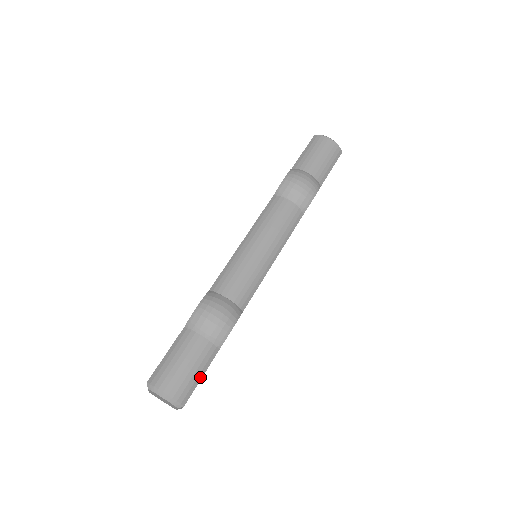
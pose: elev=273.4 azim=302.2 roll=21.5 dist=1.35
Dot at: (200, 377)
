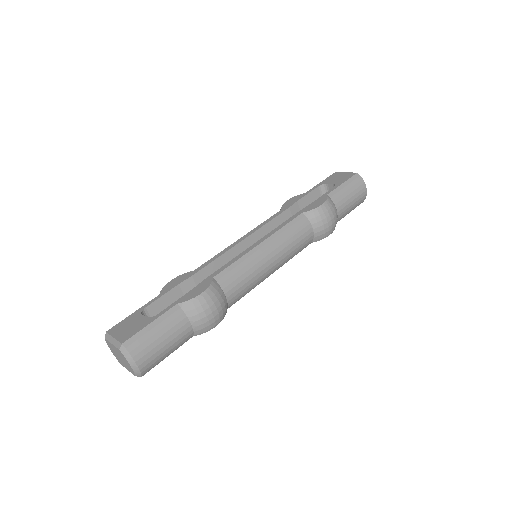
Dot at: (167, 356)
